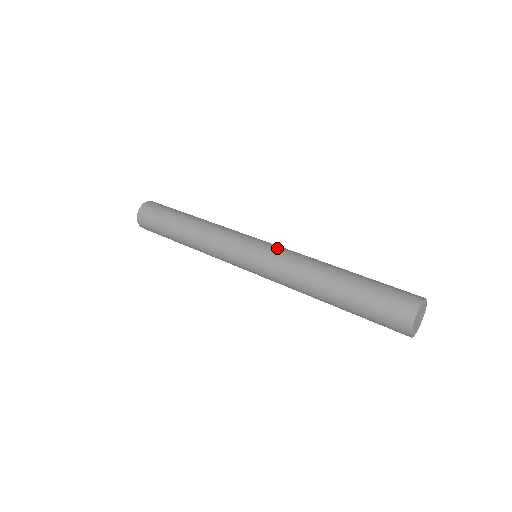
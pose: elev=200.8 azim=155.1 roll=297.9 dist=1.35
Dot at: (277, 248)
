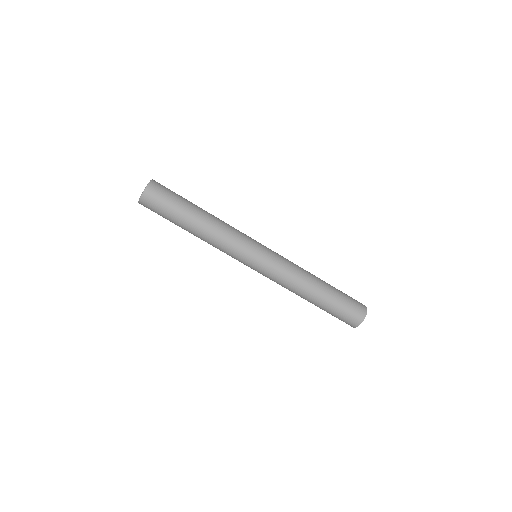
Dot at: (277, 262)
